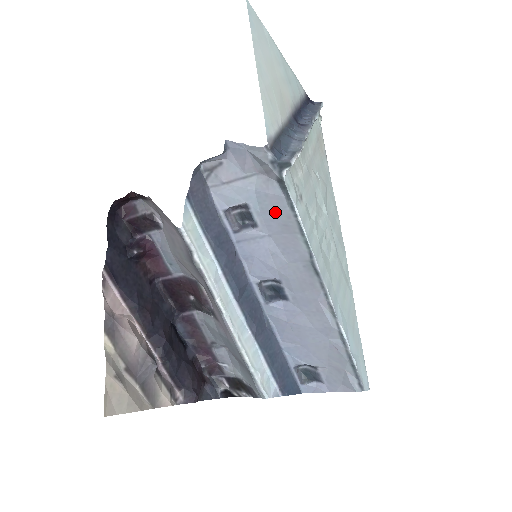
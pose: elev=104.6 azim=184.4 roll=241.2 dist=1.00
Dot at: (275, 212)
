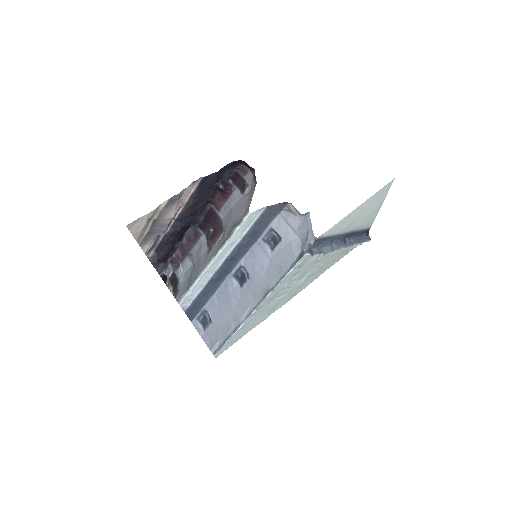
Dot at: (285, 258)
